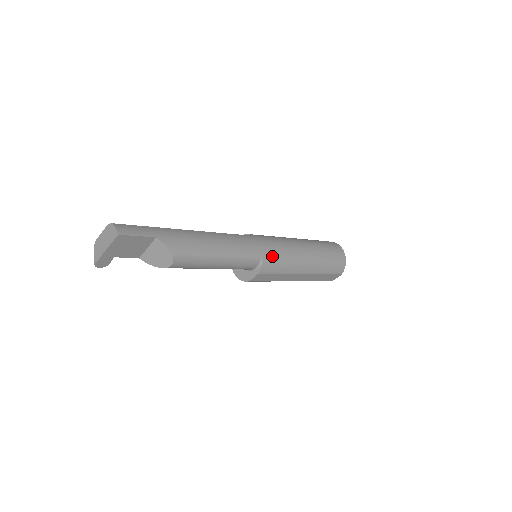
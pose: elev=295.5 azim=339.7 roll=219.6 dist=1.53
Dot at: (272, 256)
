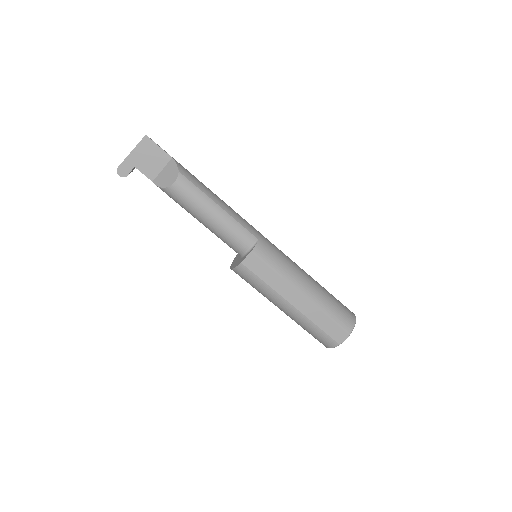
Dot at: (269, 247)
